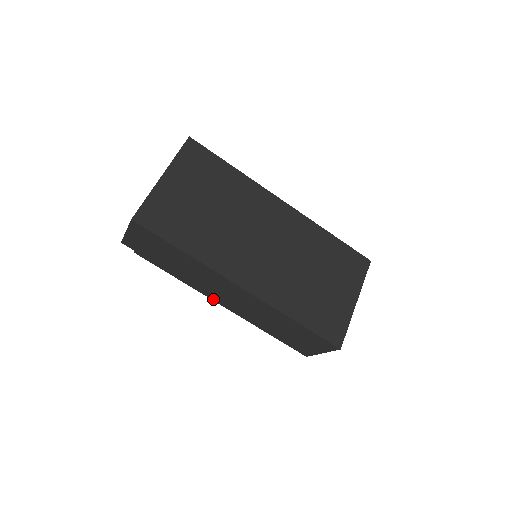
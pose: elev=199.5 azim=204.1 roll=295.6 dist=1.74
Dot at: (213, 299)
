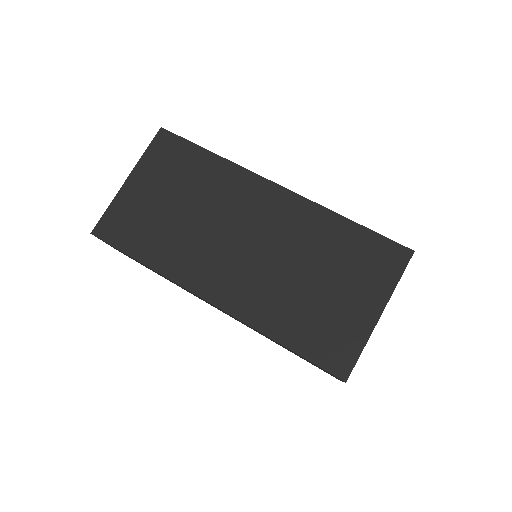
Dot at: occluded
